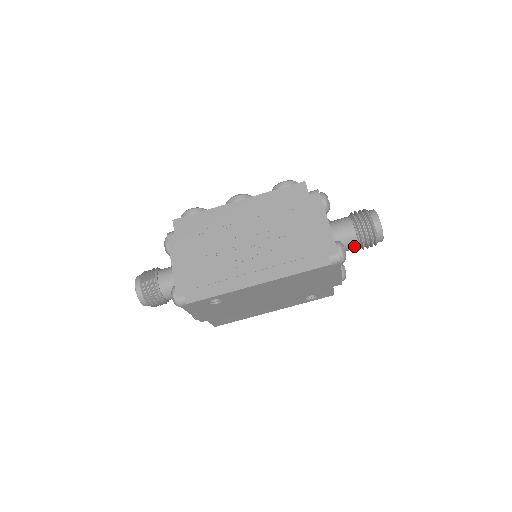
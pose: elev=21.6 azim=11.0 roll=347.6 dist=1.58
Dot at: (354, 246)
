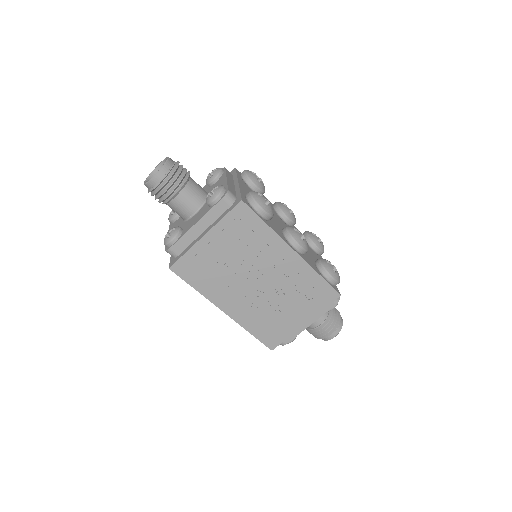
Dot at: occluded
